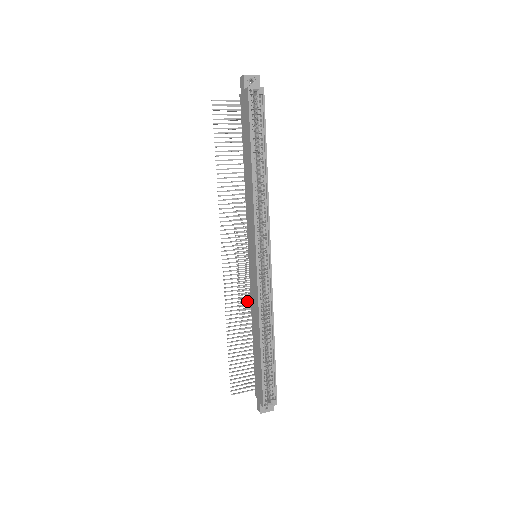
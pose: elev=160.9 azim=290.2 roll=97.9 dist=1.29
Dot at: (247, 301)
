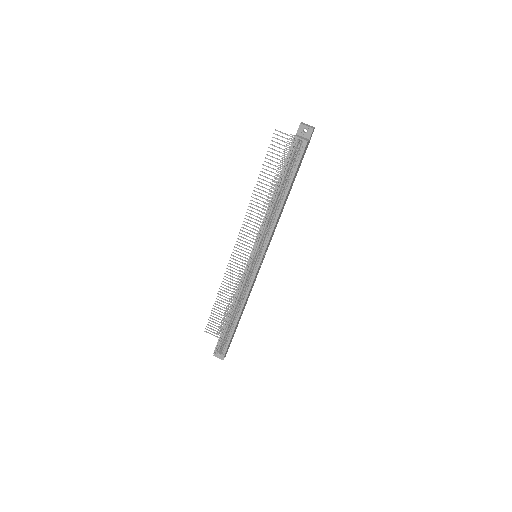
Dot at: occluded
